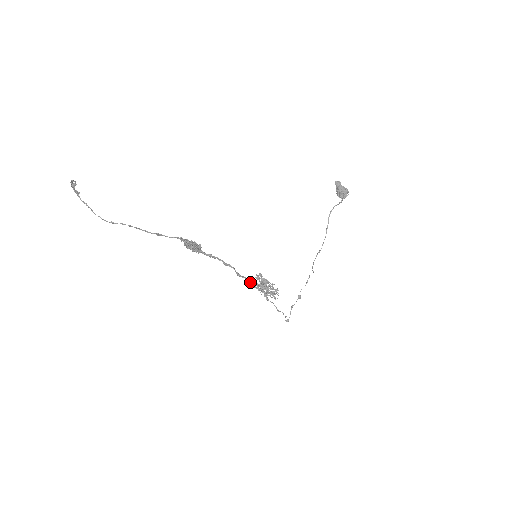
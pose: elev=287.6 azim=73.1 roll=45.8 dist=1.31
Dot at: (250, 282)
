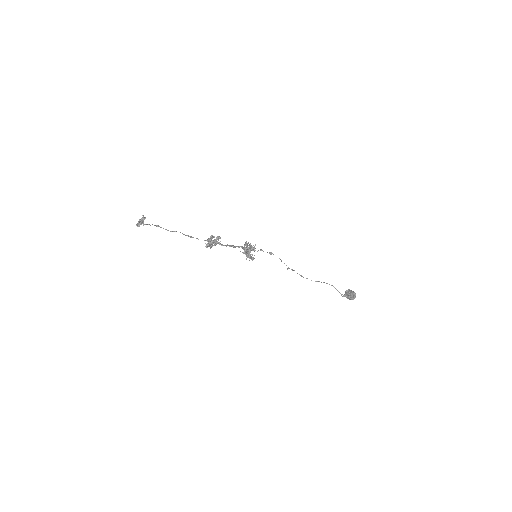
Dot at: (241, 246)
